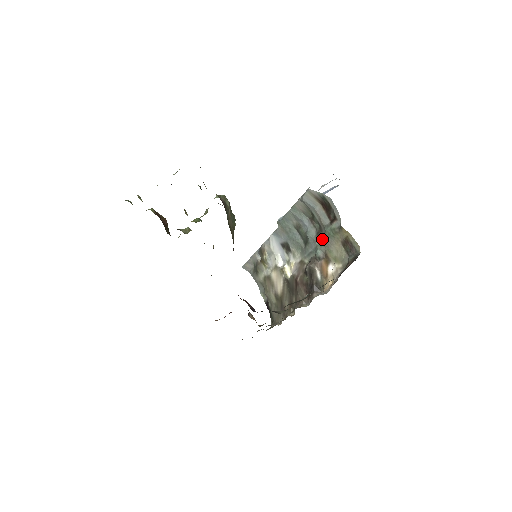
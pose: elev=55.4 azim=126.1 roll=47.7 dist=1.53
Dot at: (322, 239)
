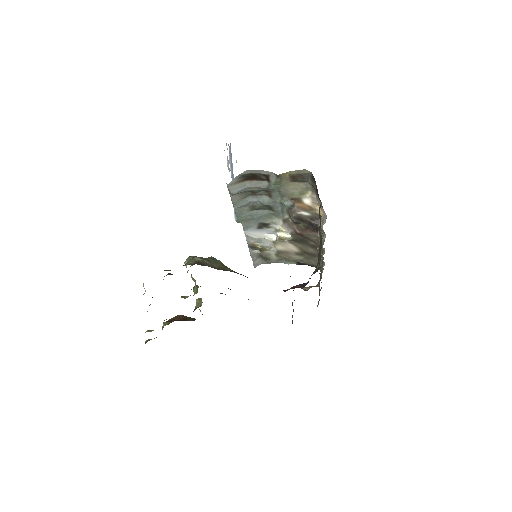
Dot at: (277, 195)
